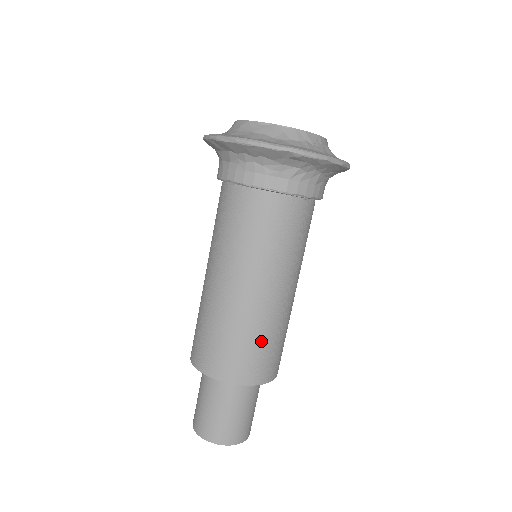
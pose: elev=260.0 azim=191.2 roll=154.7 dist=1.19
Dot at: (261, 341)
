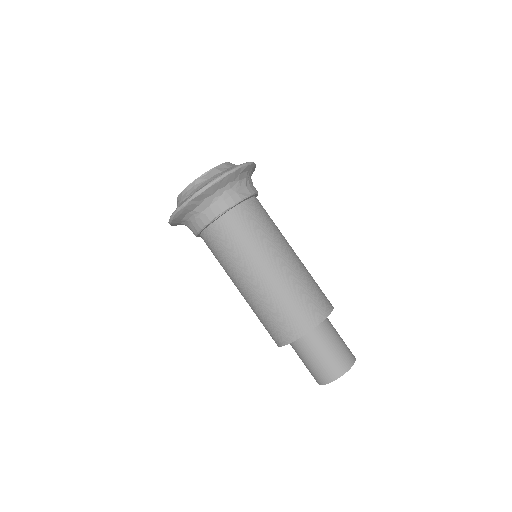
Dot at: (312, 283)
